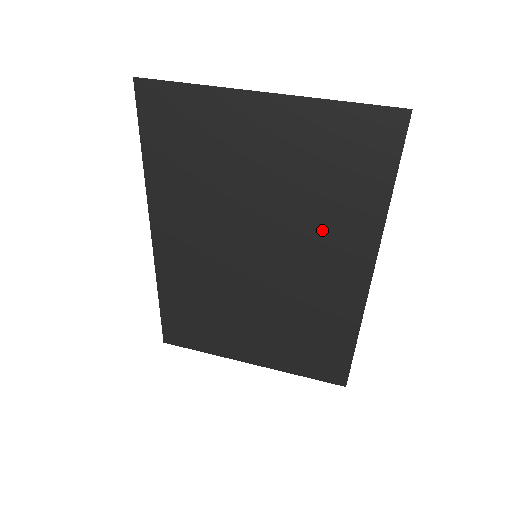
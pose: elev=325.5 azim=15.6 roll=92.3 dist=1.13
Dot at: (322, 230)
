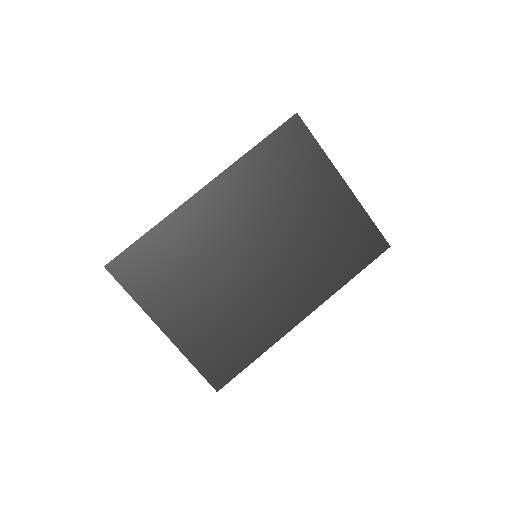
Dot at: (307, 270)
